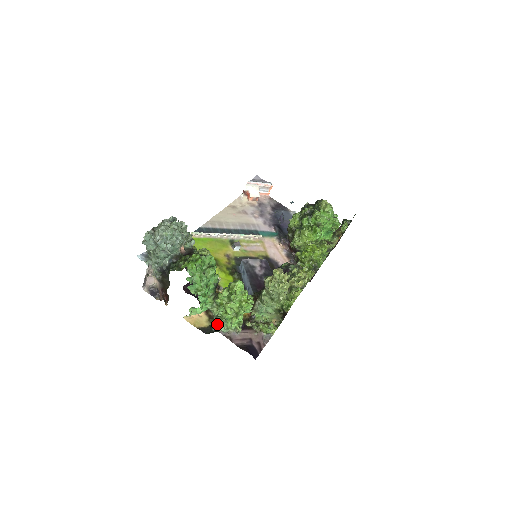
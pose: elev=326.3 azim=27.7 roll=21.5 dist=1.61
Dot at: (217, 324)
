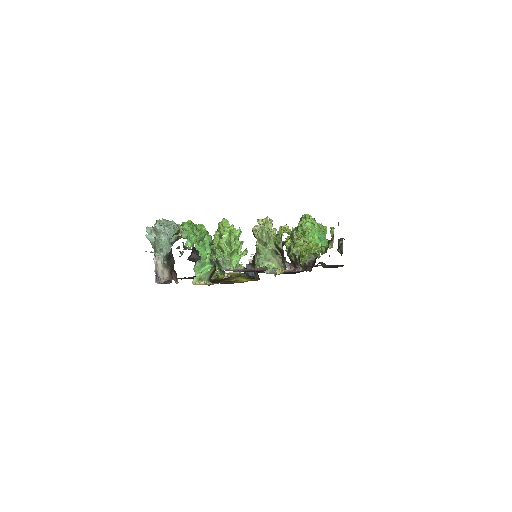
Dot at: (220, 271)
